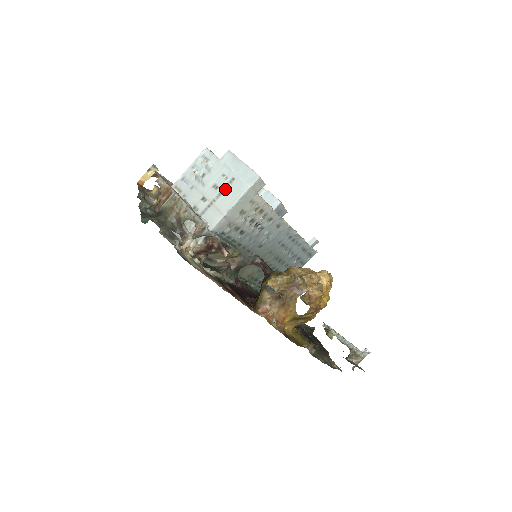
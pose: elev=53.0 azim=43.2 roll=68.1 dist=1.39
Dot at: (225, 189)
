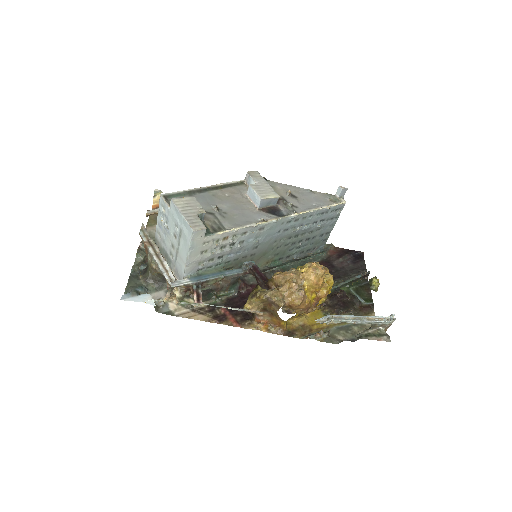
Dot at: (179, 240)
